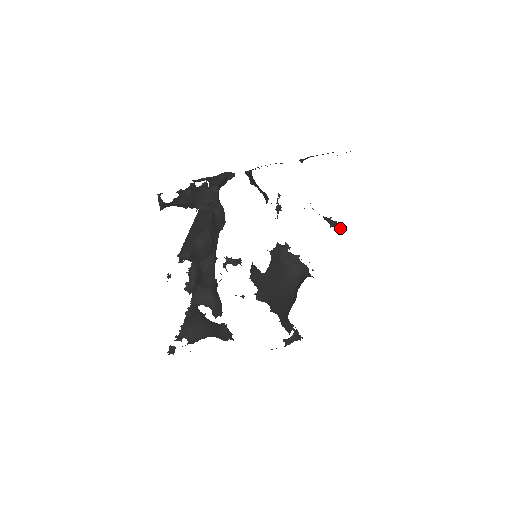
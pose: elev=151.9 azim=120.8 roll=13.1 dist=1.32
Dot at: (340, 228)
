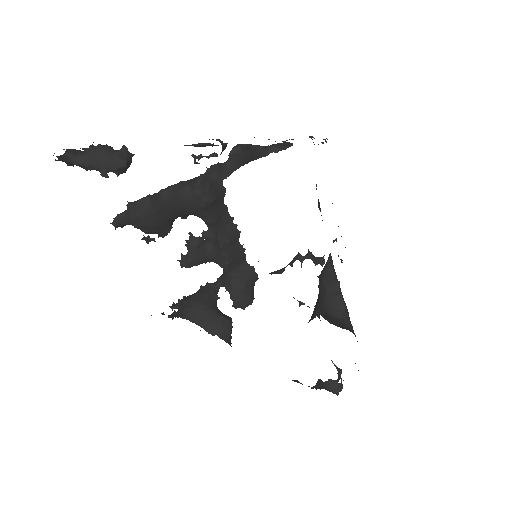
Dot at: (342, 262)
